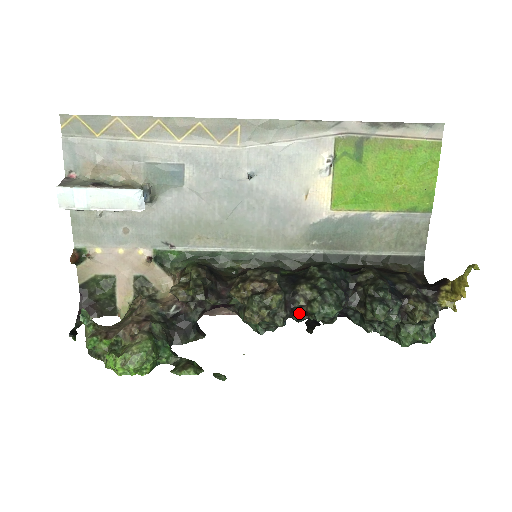
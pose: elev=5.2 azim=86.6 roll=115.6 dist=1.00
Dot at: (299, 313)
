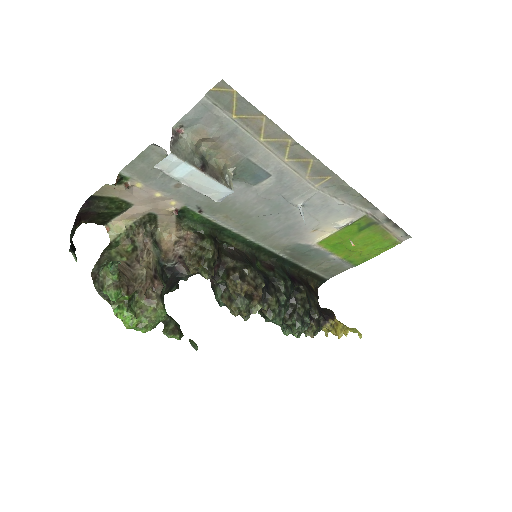
Dot at: occluded
